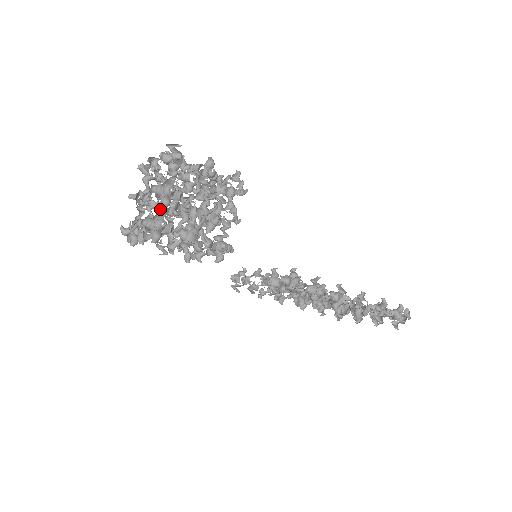
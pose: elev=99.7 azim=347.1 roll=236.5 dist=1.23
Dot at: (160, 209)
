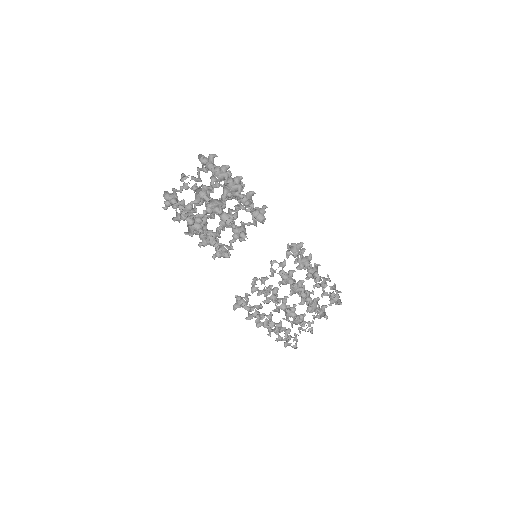
Dot at: occluded
